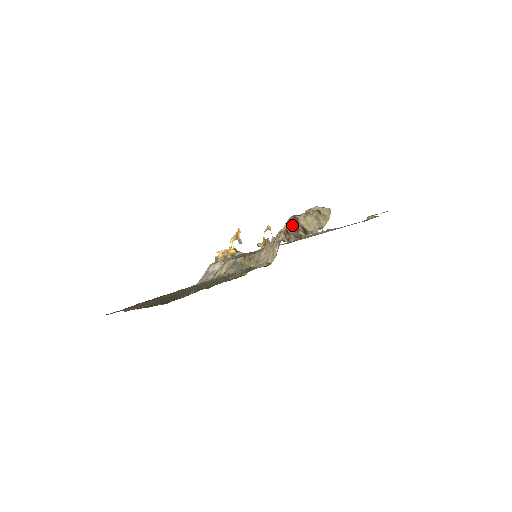
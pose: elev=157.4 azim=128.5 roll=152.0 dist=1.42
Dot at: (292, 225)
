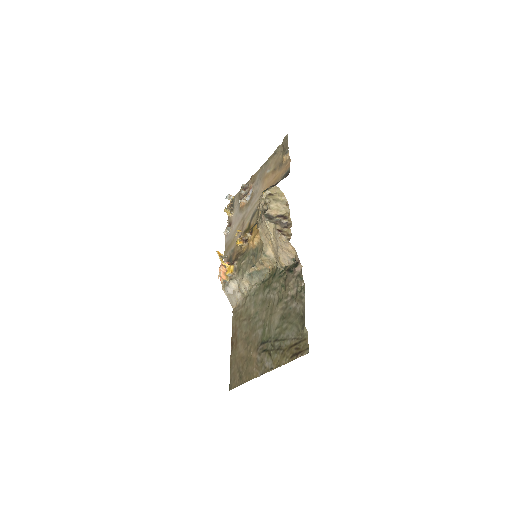
Dot at: (273, 223)
